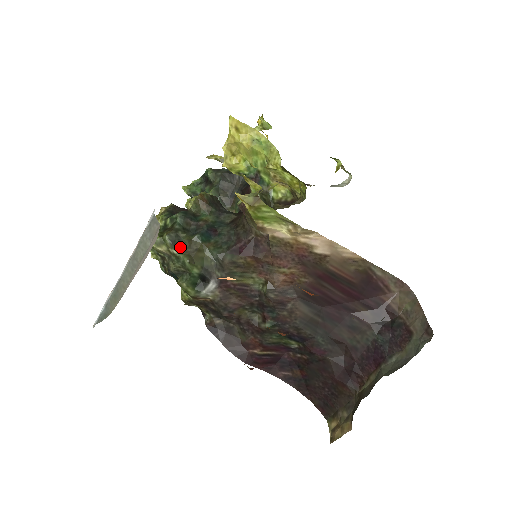
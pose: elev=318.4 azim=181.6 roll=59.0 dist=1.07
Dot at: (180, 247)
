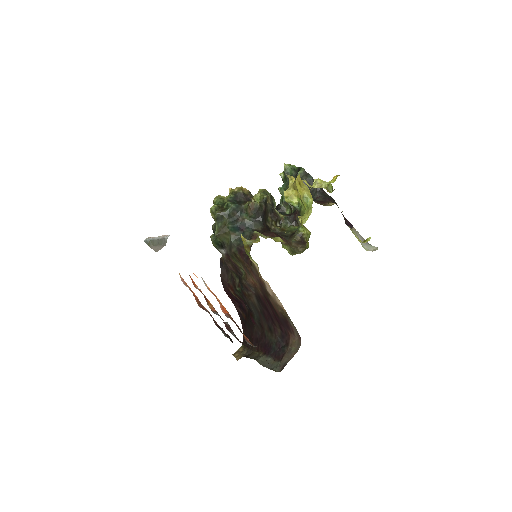
Dot at: (220, 223)
